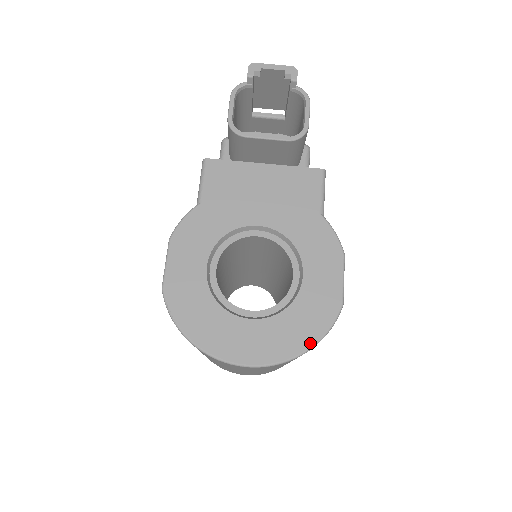
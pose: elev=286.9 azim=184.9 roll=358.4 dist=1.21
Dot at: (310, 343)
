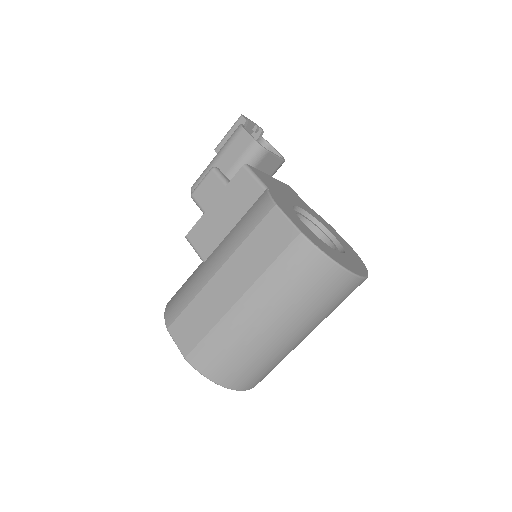
Dot at: (365, 266)
